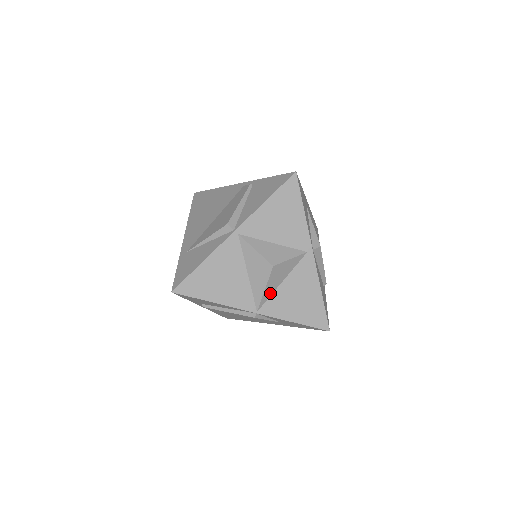
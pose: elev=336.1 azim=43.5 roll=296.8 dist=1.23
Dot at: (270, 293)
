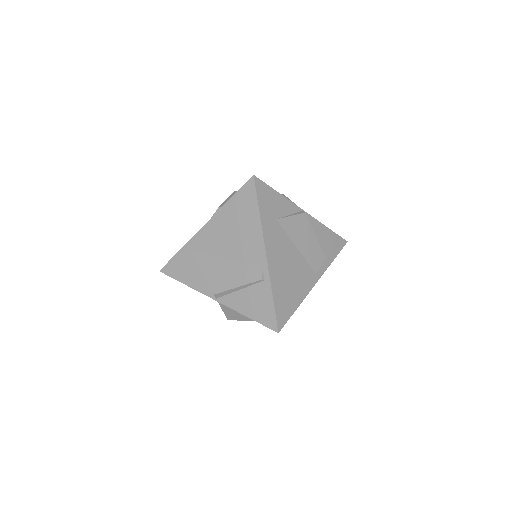
Dot at: occluded
